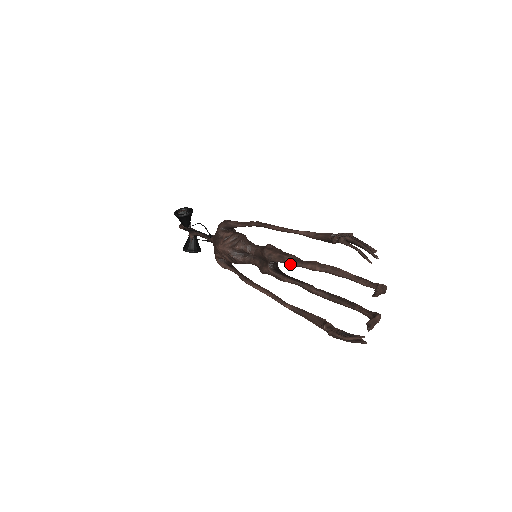
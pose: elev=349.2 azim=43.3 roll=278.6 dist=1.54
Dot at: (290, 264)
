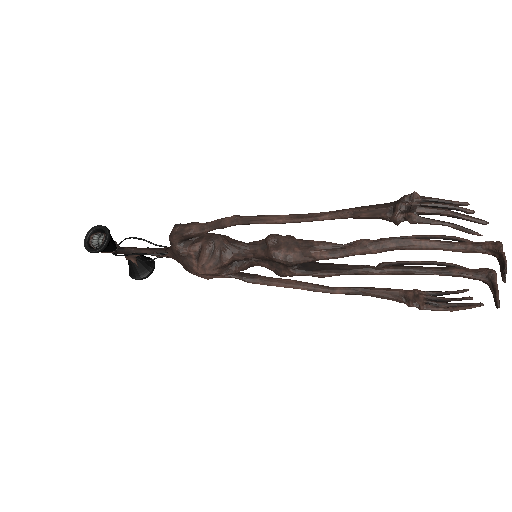
Dot at: (326, 259)
